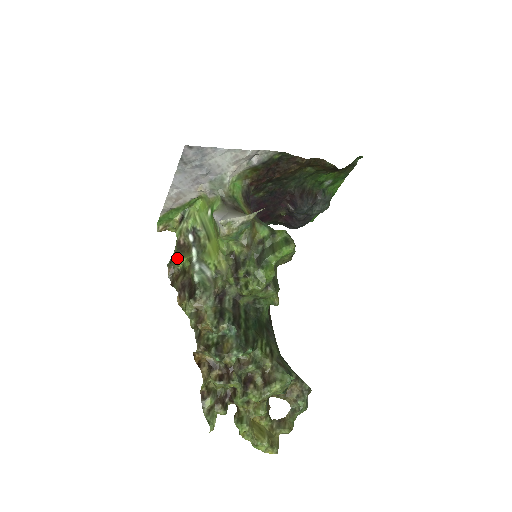
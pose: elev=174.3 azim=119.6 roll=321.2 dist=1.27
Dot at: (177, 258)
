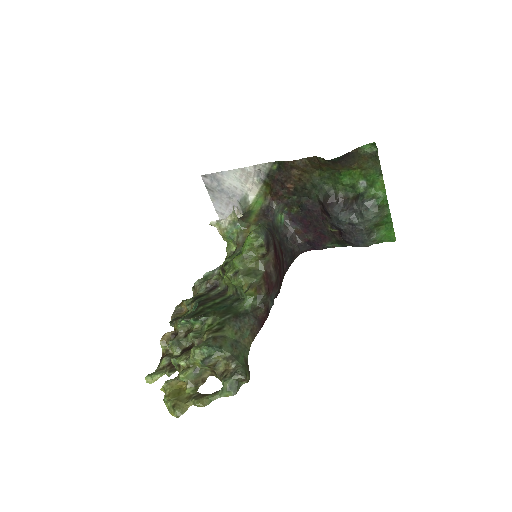
Dot at: occluded
